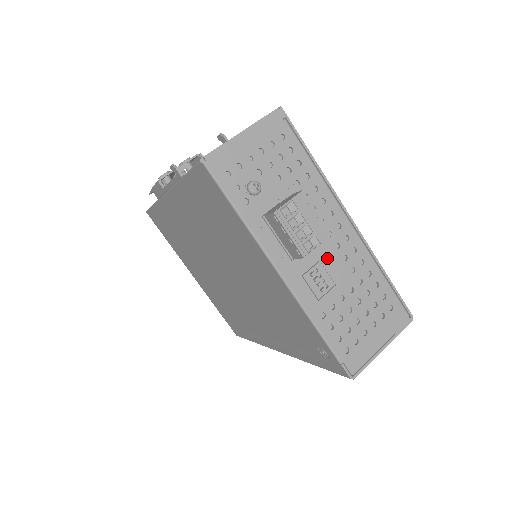
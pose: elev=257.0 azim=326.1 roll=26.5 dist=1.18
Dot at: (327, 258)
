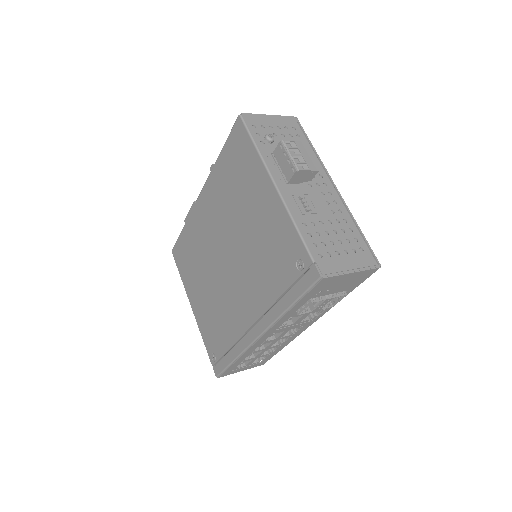
Dot at: (313, 196)
